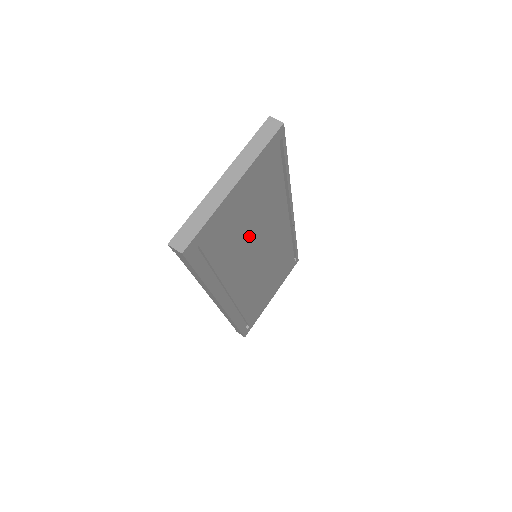
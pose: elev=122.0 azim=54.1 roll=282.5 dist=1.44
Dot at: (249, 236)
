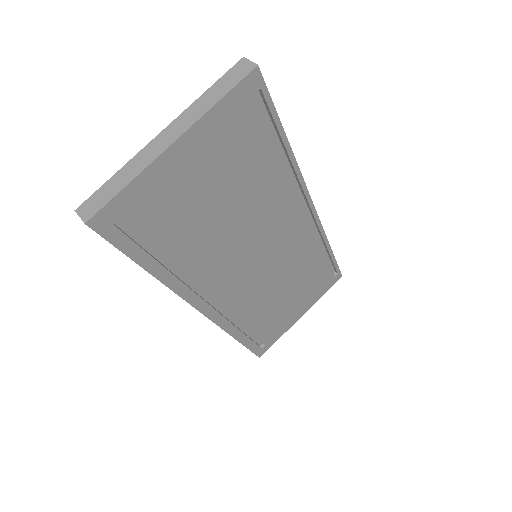
Dot at: (228, 224)
